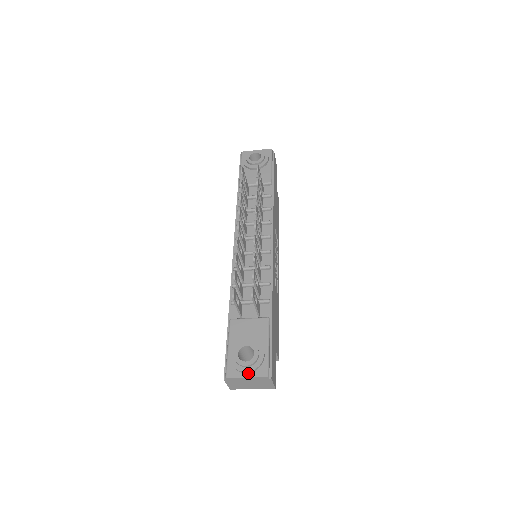
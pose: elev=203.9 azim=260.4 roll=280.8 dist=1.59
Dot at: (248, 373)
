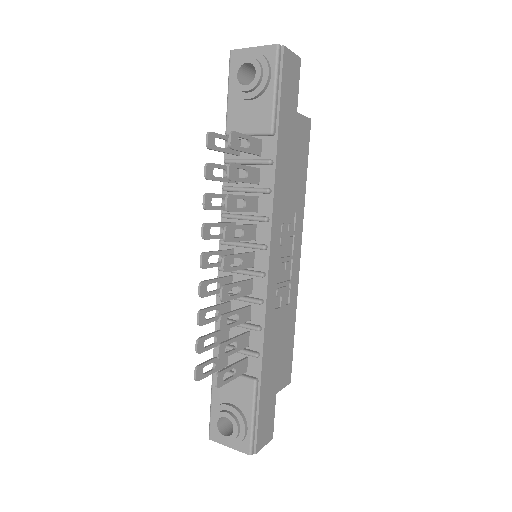
Dot at: (230, 443)
